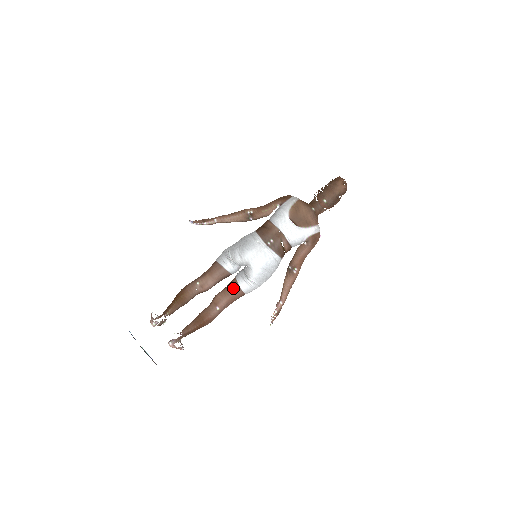
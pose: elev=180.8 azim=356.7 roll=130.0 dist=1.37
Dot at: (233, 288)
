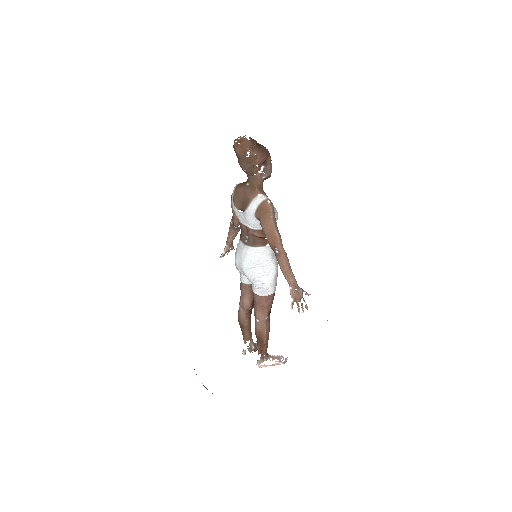
Dot at: (254, 297)
